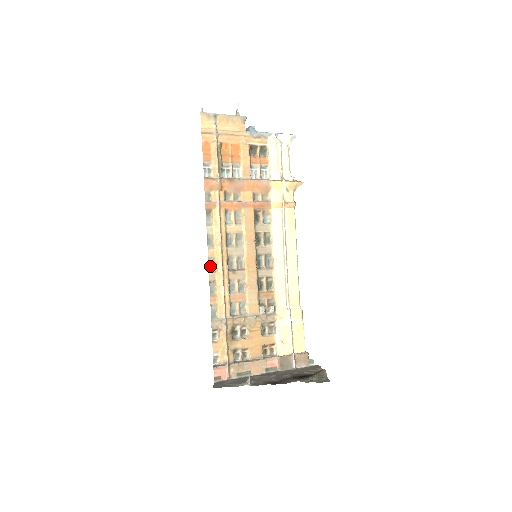
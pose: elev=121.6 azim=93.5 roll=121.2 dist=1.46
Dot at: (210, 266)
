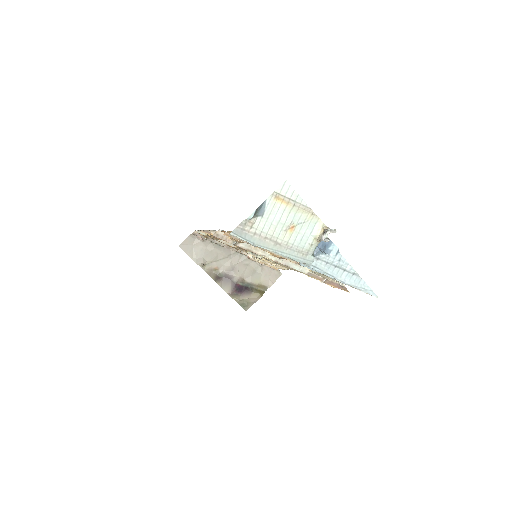
Dot at: occluded
